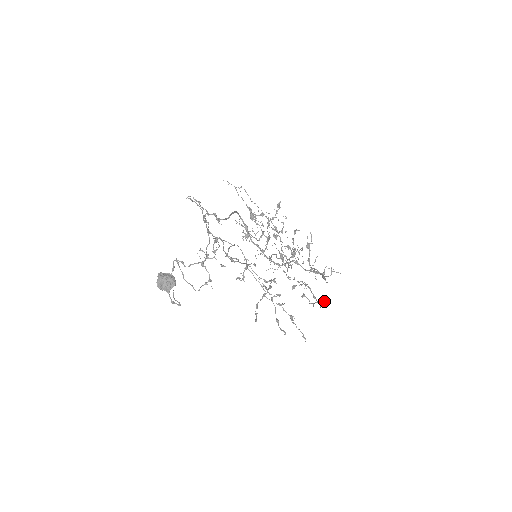
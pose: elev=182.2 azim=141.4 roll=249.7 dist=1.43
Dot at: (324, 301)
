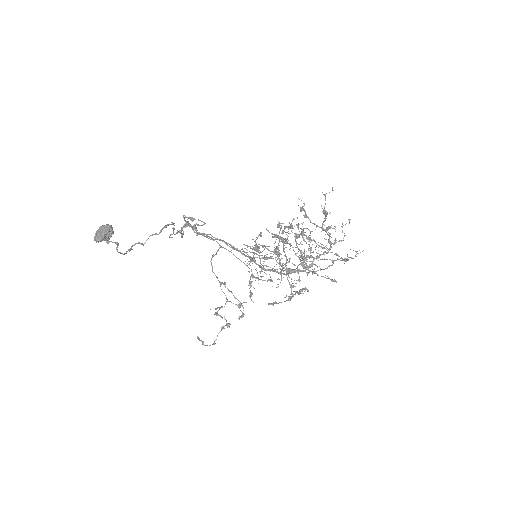
Dot at: occluded
